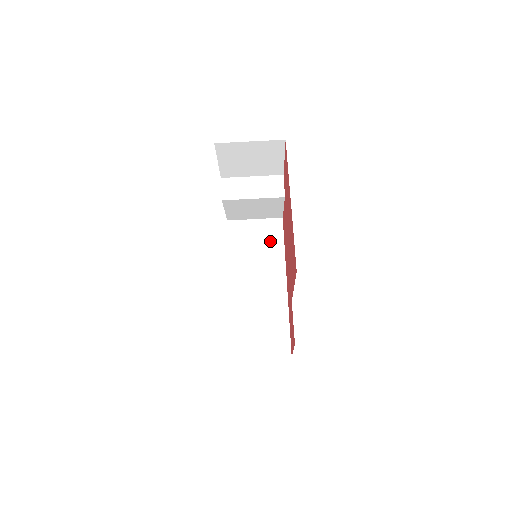
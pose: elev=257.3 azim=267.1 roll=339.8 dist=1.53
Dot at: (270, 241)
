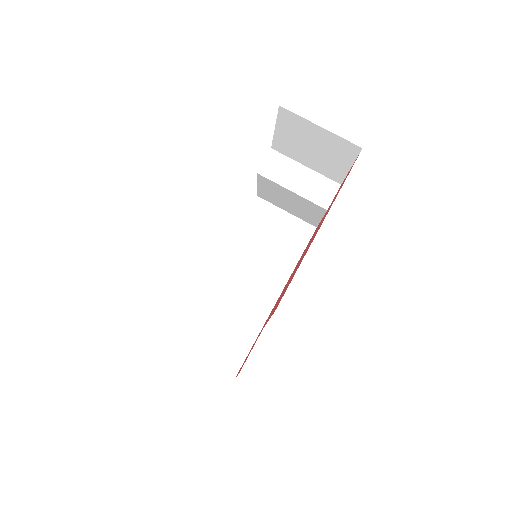
Dot at: (288, 244)
